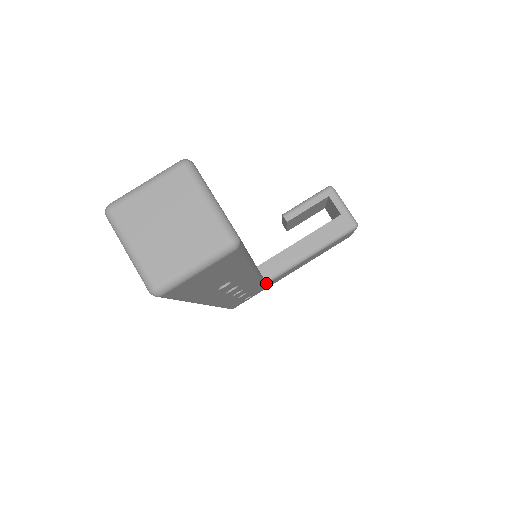
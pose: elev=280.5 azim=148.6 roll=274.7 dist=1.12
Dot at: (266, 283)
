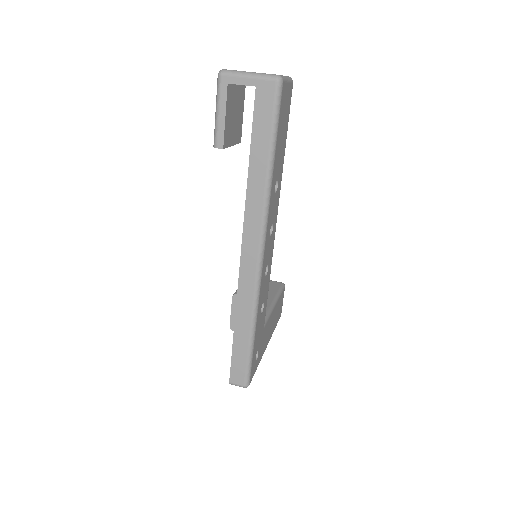
Dot at: (264, 325)
